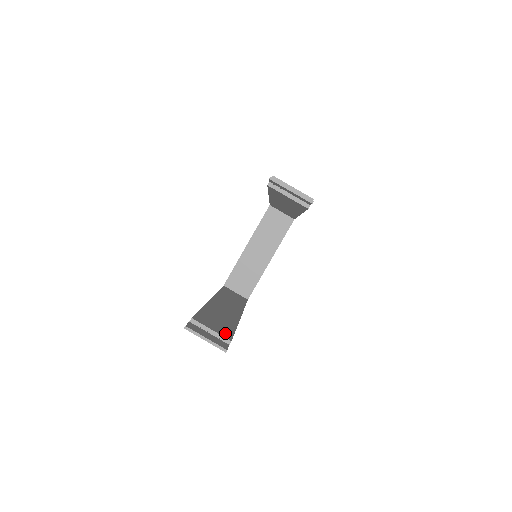
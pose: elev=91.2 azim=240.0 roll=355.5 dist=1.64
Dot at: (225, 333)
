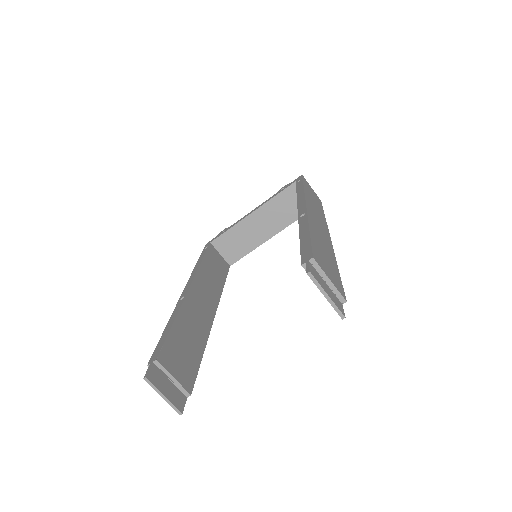
Dot at: (188, 378)
